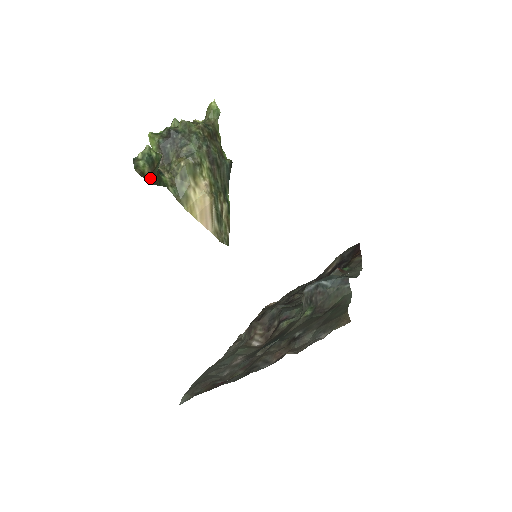
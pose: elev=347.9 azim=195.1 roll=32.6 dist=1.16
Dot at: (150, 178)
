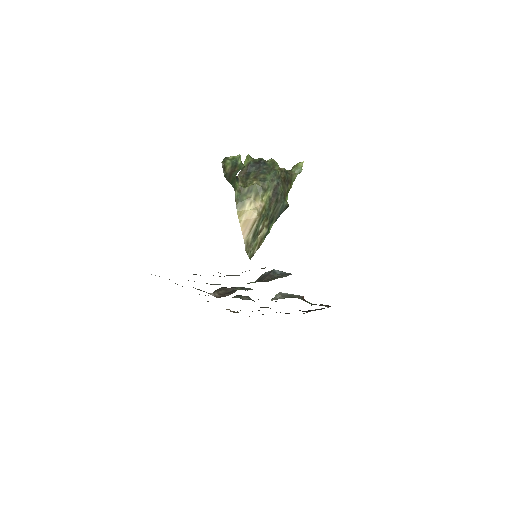
Dot at: (227, 174)
